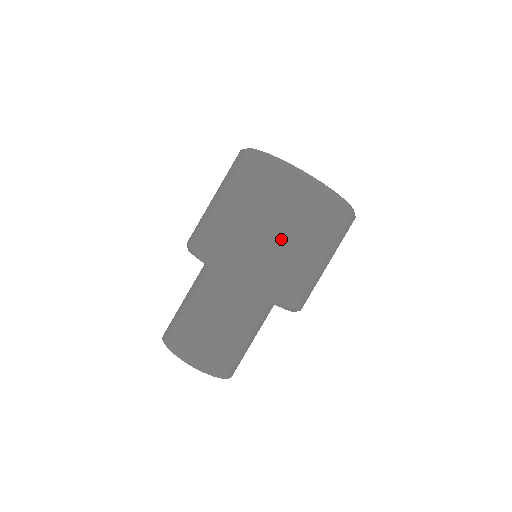
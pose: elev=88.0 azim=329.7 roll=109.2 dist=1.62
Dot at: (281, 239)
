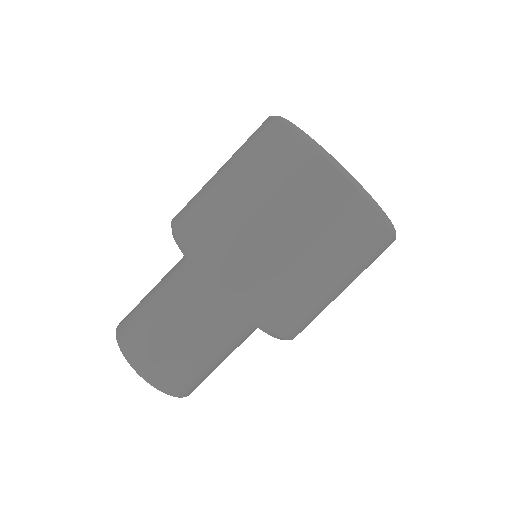
Dot at: (312, 271)
